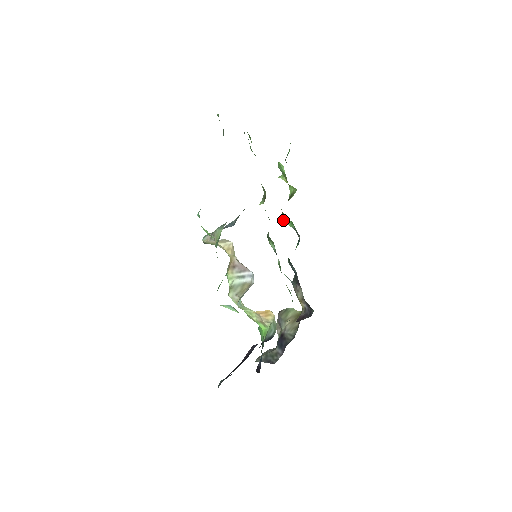
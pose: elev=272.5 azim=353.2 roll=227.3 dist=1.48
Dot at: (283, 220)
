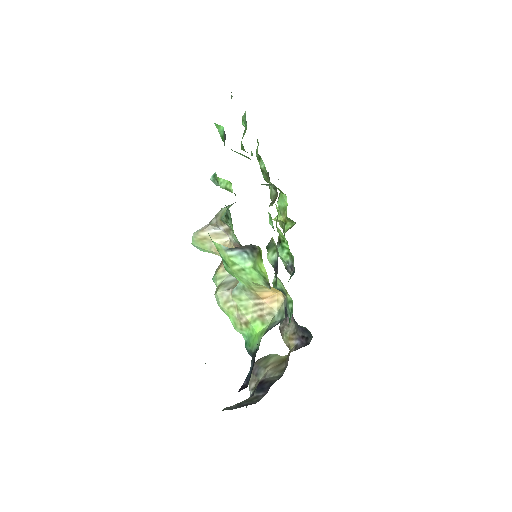
Dot at: (278, 249)
